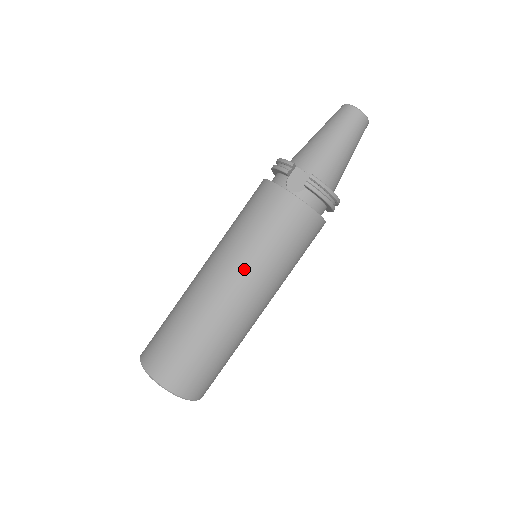
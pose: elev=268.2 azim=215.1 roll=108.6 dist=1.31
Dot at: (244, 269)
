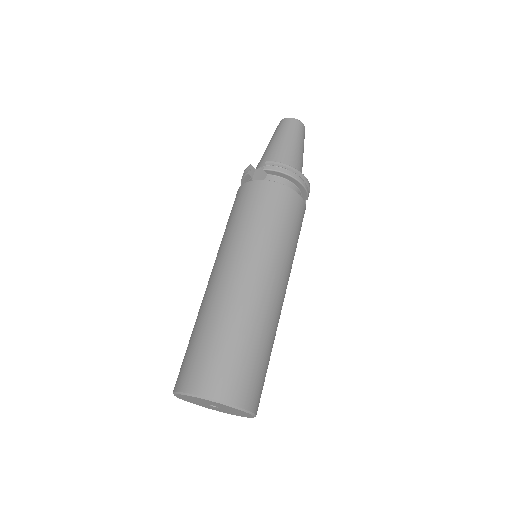
Dot at: (238, 251)
